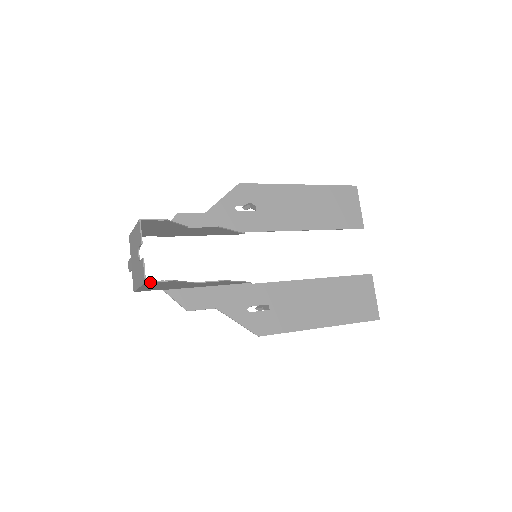
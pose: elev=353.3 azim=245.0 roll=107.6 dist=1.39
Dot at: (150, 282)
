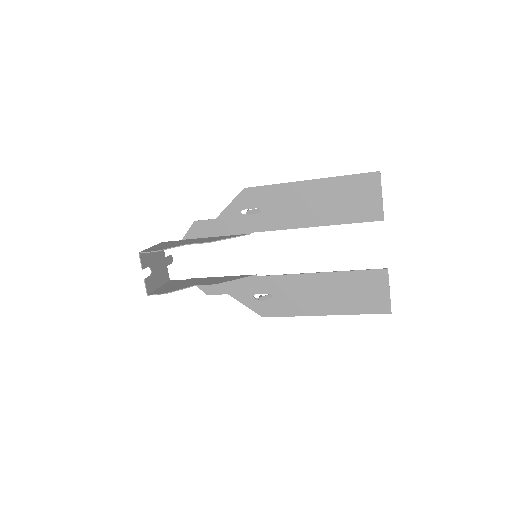
Dot at: occluded
